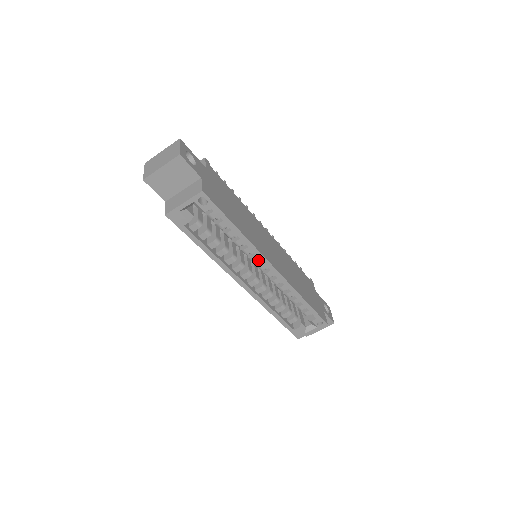
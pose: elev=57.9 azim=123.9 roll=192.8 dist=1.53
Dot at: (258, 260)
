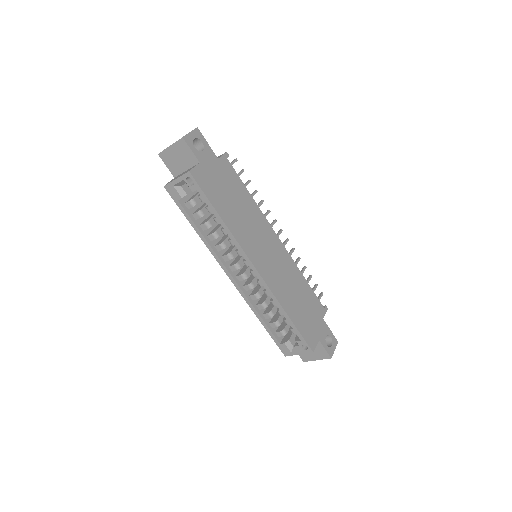
Dot at: occluded
